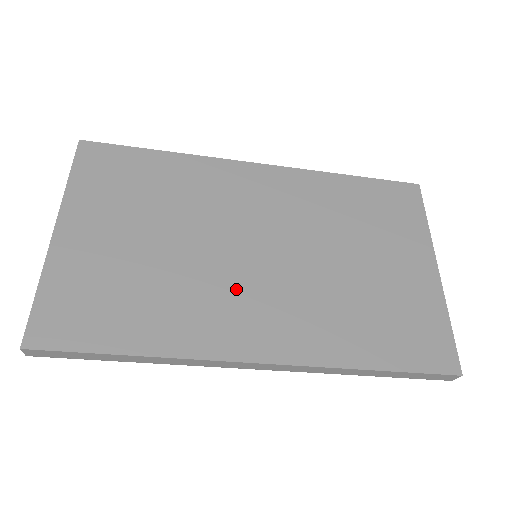
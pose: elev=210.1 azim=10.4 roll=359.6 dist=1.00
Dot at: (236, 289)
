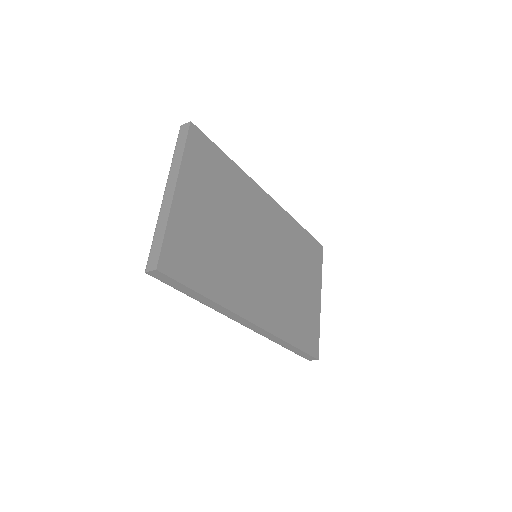
Dot at: (251, 275)
